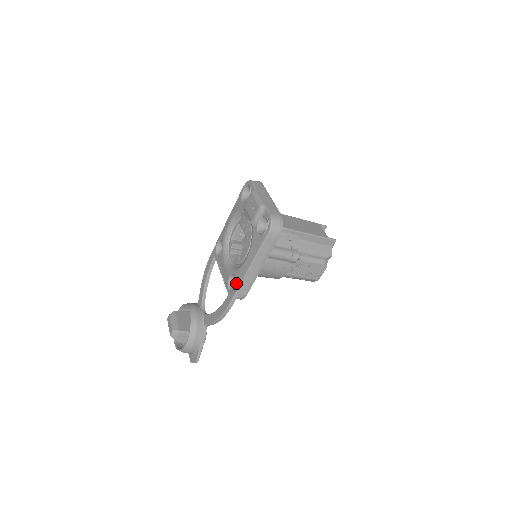
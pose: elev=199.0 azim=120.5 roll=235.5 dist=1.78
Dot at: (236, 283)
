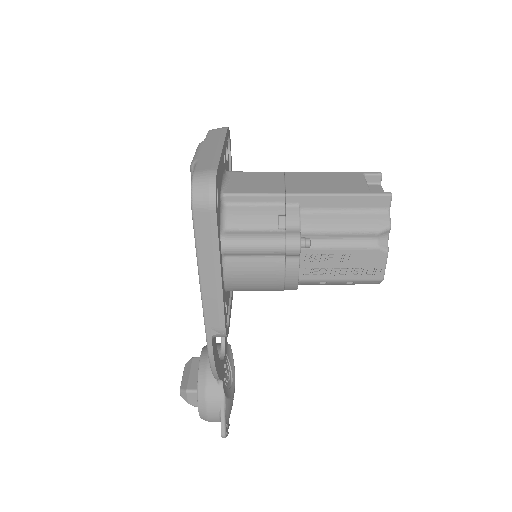
Dot at: occluded
